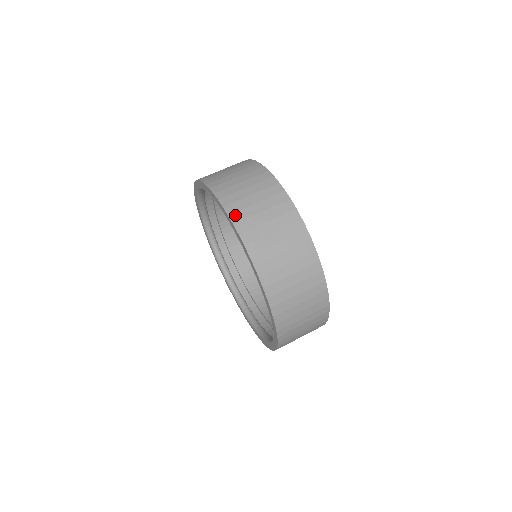
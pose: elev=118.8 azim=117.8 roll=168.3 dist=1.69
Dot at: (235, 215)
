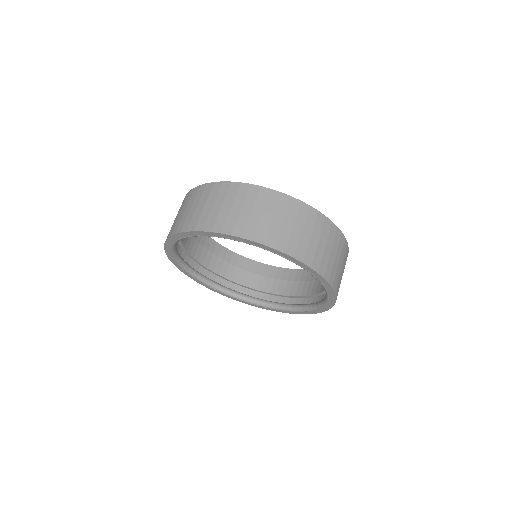
Dot at: (198, 226)
